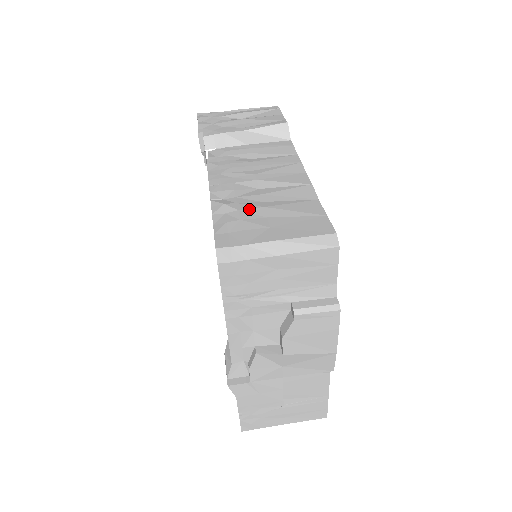
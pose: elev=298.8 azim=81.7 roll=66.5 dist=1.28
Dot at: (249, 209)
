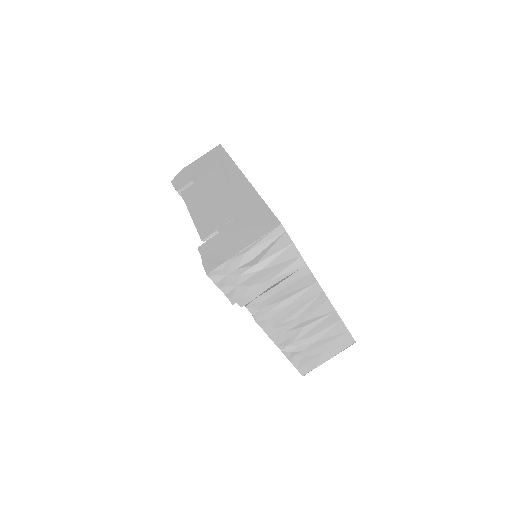
Dot at: (307, 348)
